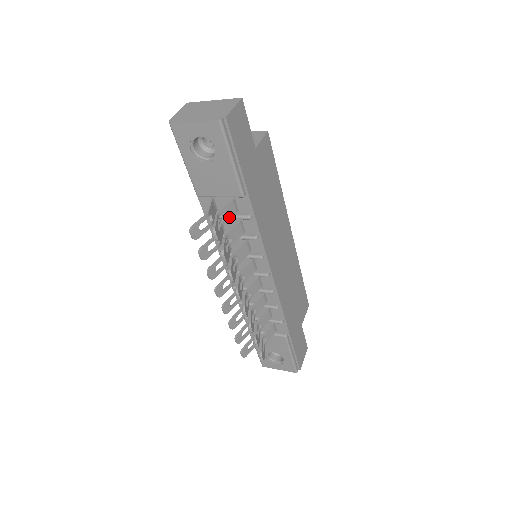
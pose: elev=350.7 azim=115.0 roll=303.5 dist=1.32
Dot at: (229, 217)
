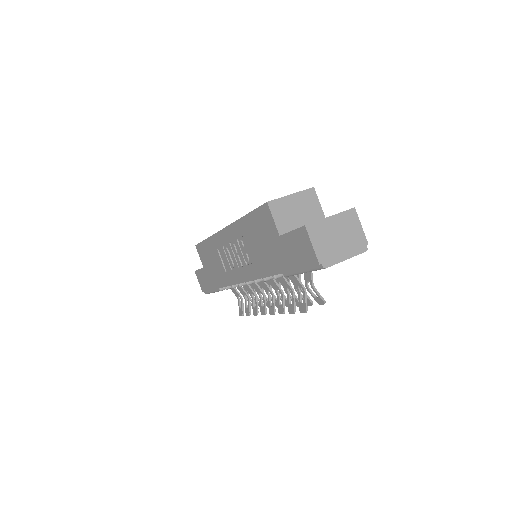
Dot at: (307, 276)
